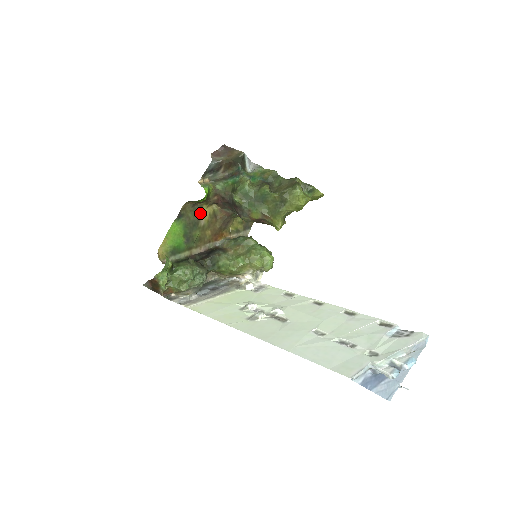
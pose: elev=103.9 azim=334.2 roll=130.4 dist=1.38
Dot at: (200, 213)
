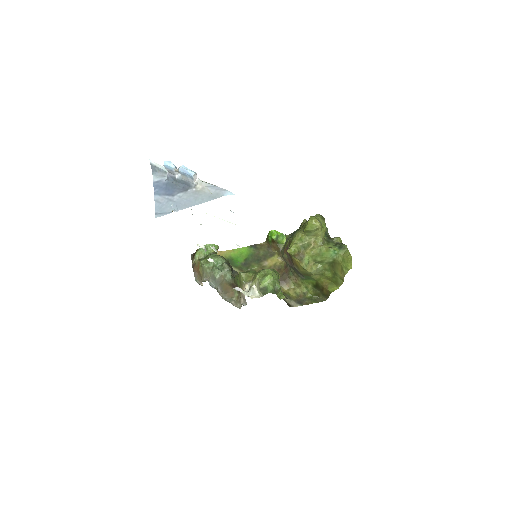
Dot at: (269, 257)
